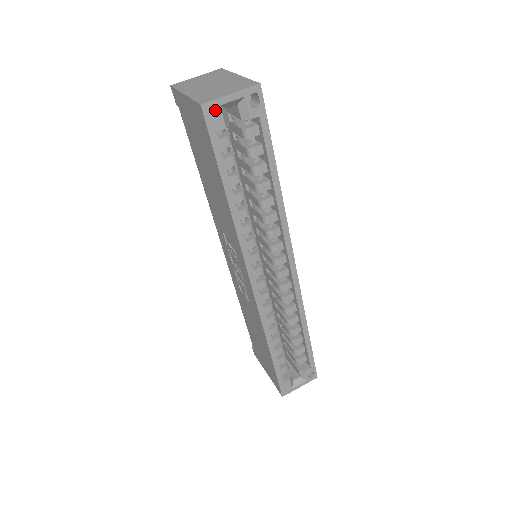
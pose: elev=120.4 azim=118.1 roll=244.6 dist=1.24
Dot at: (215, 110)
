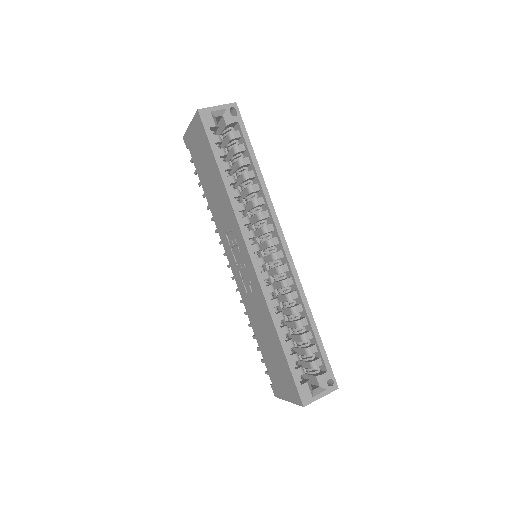
Dot at: (207, 114)
